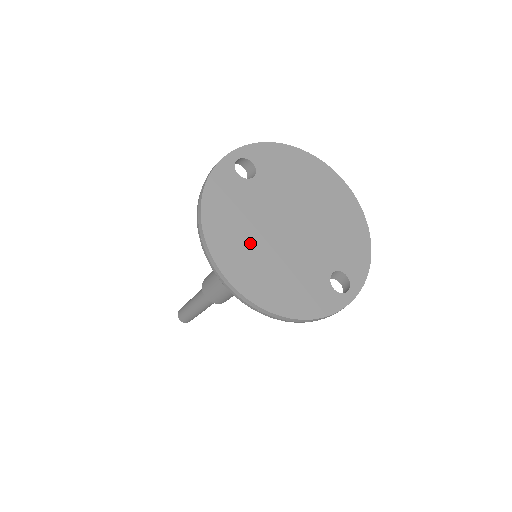
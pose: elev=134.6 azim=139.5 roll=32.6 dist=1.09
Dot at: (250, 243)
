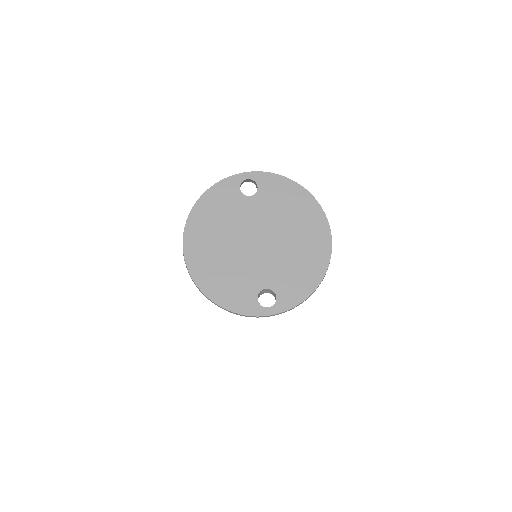
Dot at: (216, 238)
